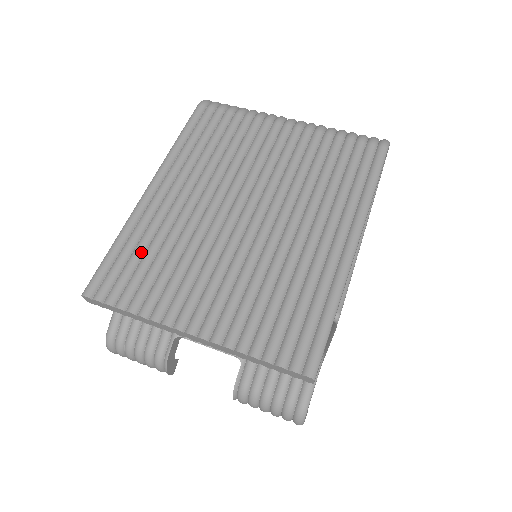
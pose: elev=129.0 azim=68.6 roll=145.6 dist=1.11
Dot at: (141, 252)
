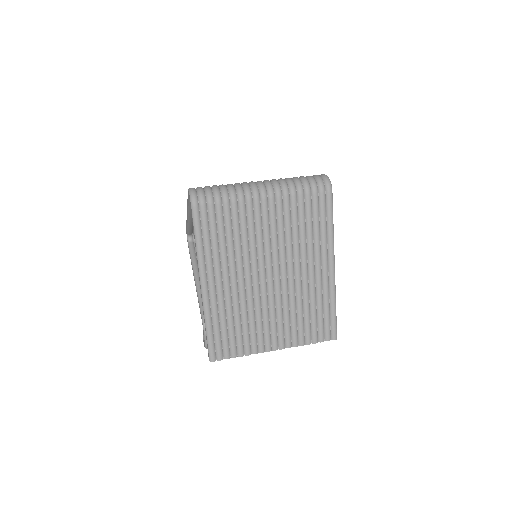
Dot at: (226, 326)
